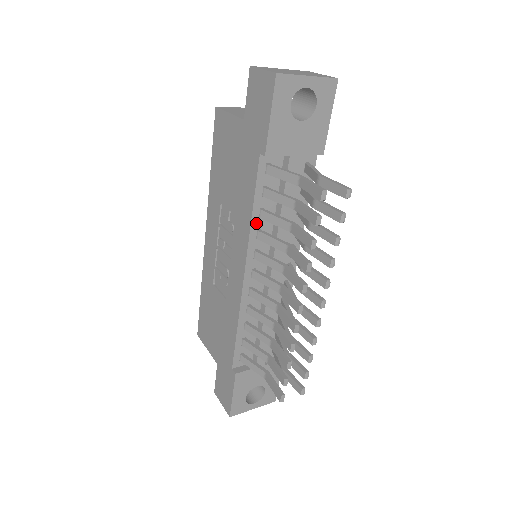
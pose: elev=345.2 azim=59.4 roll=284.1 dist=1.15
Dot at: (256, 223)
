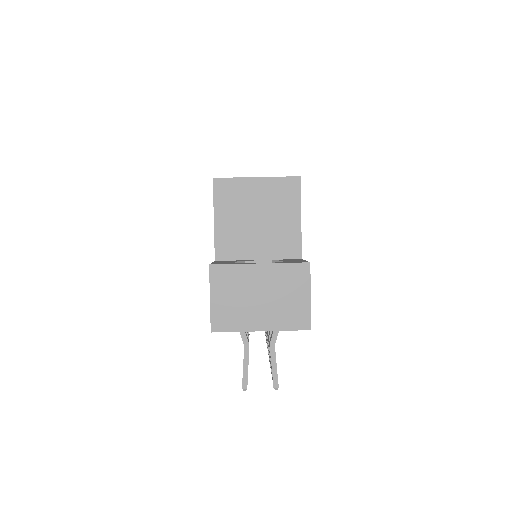
Dot at: occluded
